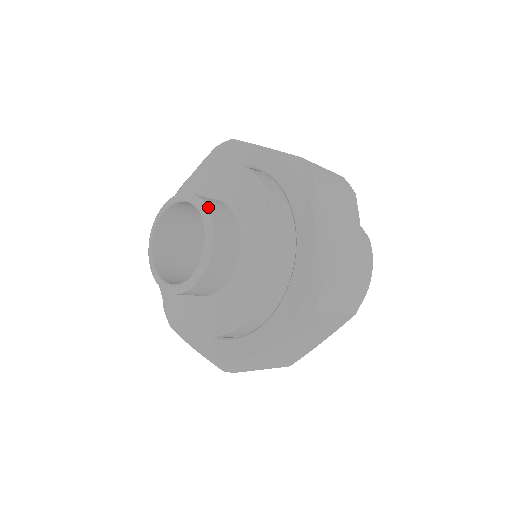
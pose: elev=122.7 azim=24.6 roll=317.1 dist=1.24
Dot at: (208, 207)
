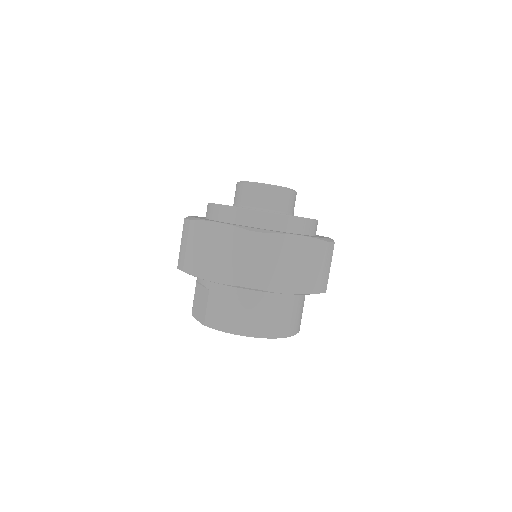
Dot at: occluded
